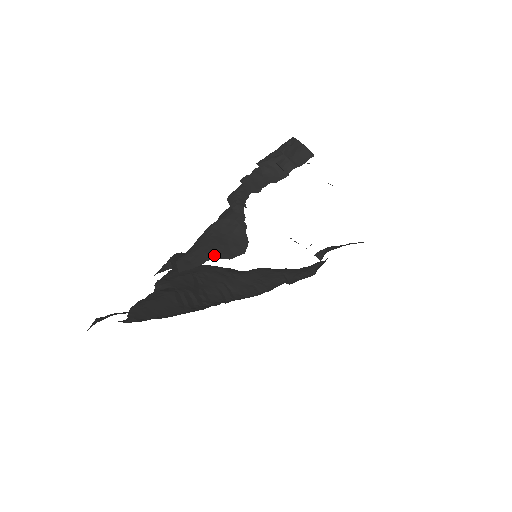
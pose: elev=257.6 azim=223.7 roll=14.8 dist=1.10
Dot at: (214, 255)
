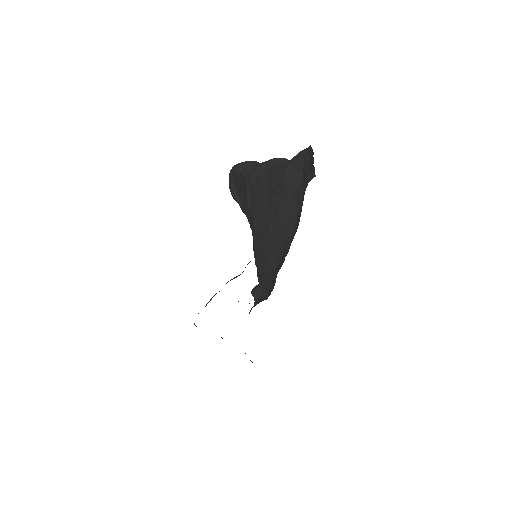
Dot at: occluded
